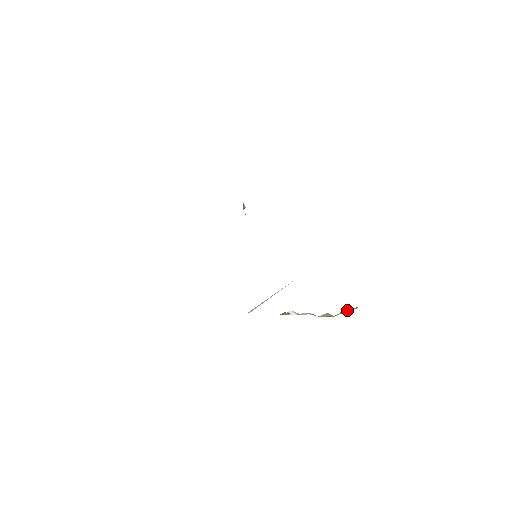
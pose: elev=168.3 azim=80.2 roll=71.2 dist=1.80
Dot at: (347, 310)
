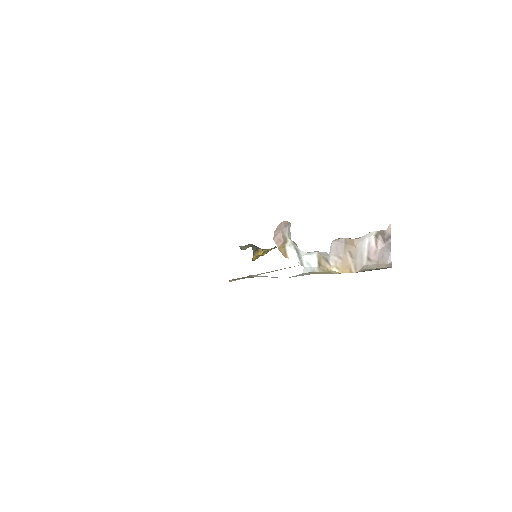
Dot at: (374, 242)
